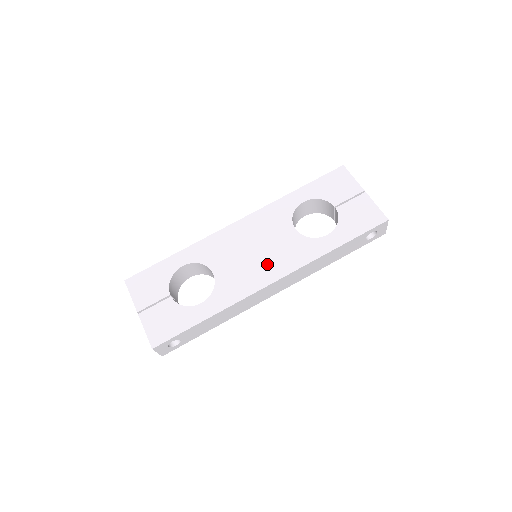
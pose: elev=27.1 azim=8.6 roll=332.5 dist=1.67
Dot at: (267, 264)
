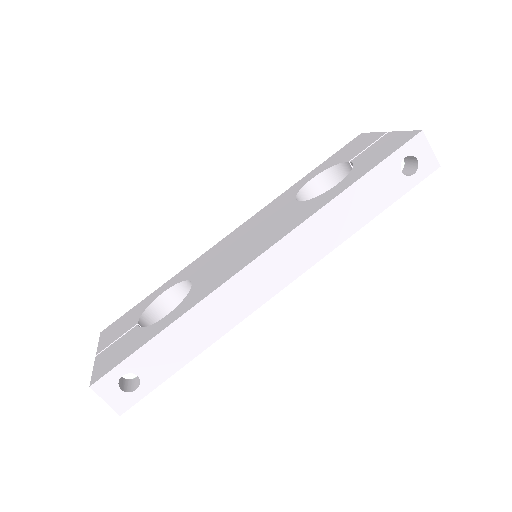
Dot at: (256, 244)
